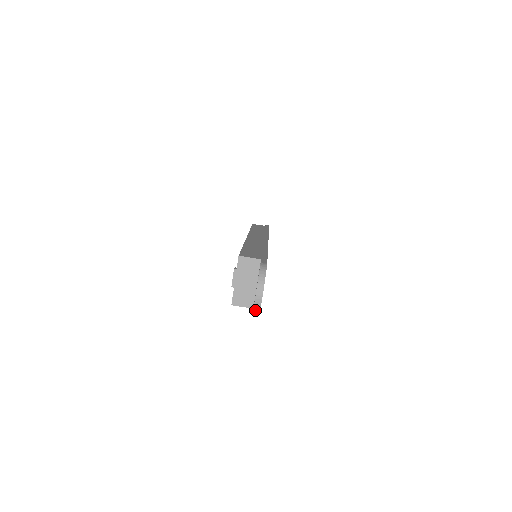
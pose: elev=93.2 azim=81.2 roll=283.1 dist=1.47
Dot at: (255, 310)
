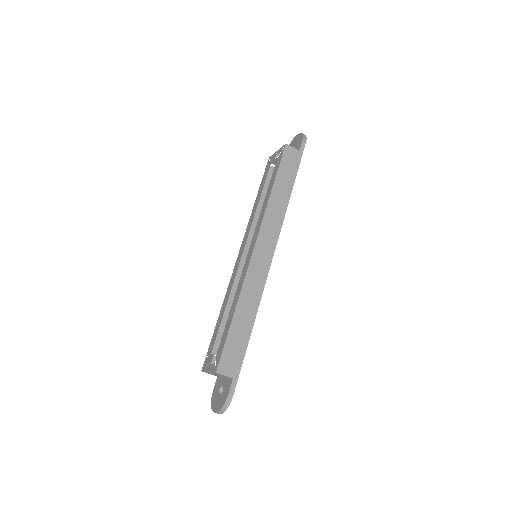
Dot at: (212, 407)
